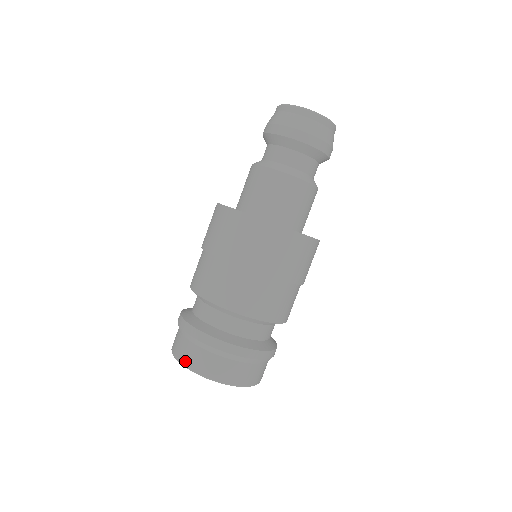
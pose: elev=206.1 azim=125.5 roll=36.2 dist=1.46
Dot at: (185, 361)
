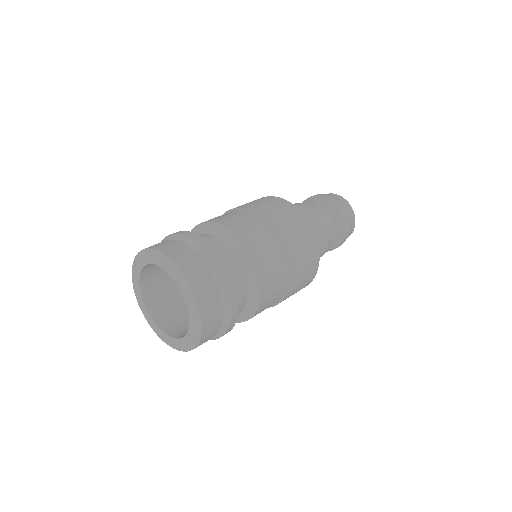
Dot at: (181, 263)
